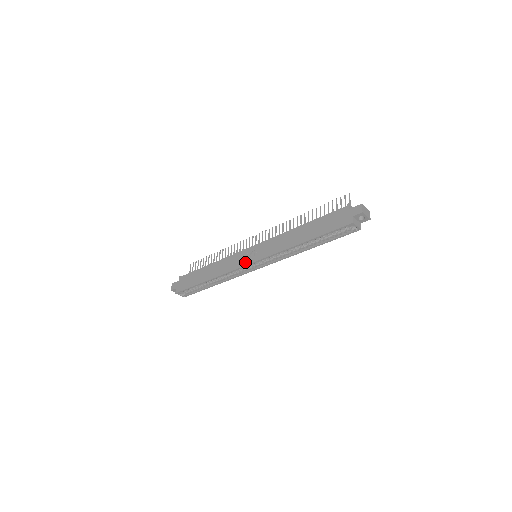
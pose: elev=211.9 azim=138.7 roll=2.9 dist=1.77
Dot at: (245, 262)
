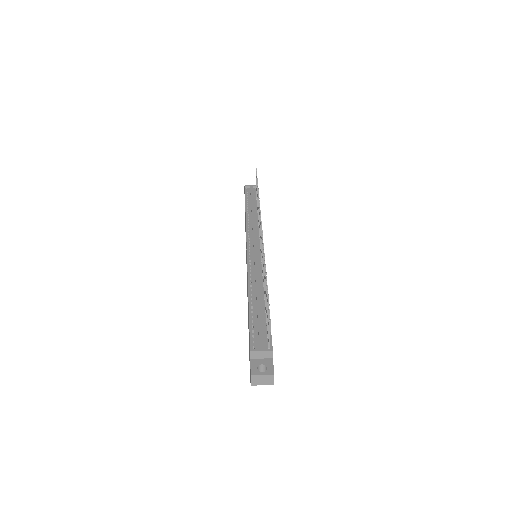
Dot at: (246, 259)
